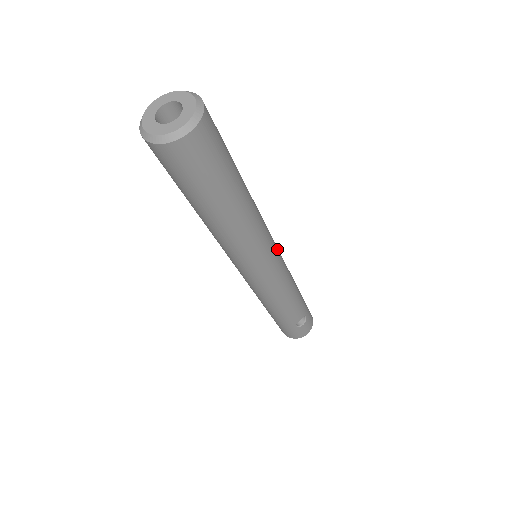
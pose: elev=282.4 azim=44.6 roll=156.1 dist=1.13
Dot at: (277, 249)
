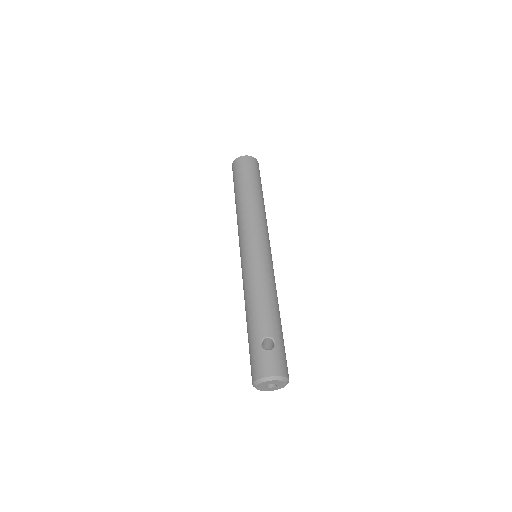
Dot at: (269, 249)
